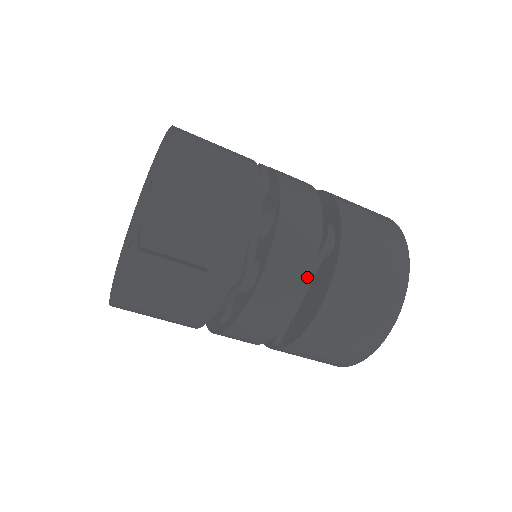
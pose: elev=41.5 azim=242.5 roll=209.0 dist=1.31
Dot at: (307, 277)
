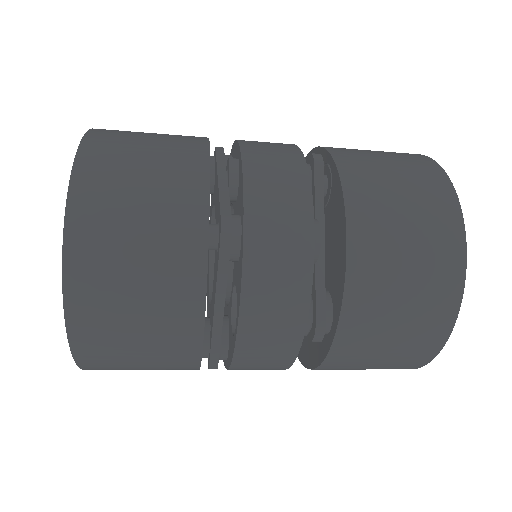
Dot at: (284, 368)
